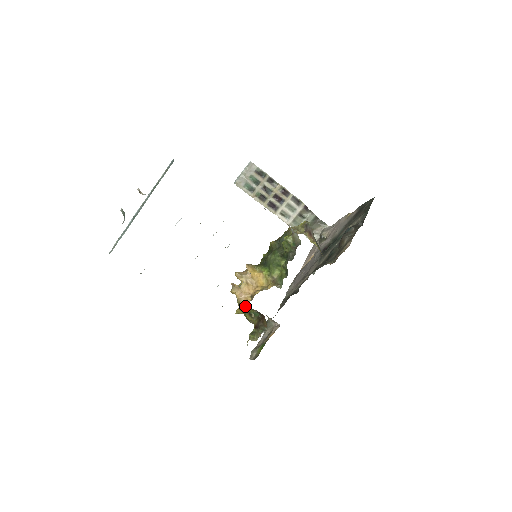
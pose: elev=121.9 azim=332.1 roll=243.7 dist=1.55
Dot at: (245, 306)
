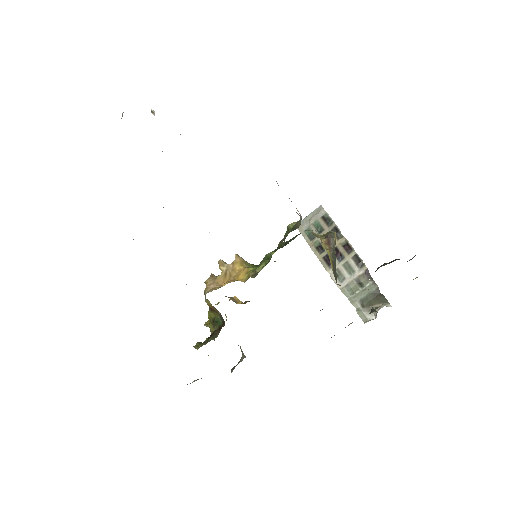
Dot at: occluded
